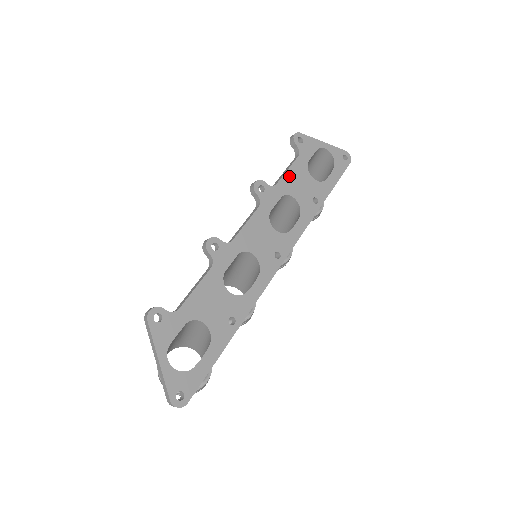
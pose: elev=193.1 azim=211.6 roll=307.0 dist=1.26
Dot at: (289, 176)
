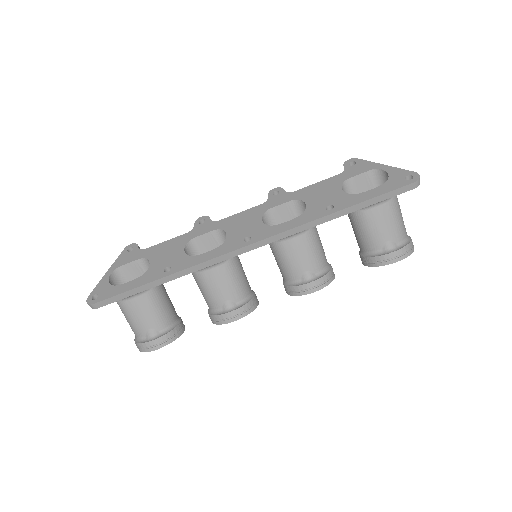
Dot at: (314, 187)
